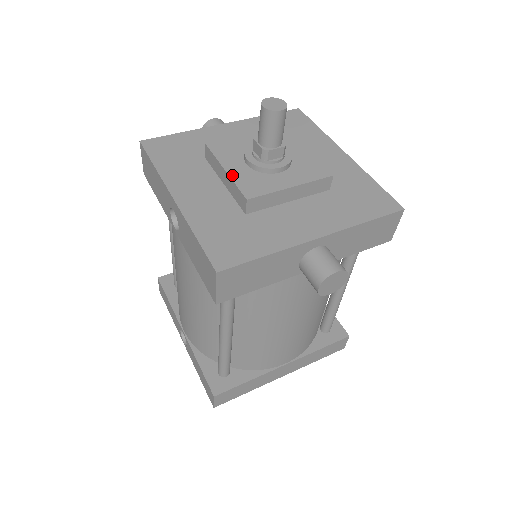
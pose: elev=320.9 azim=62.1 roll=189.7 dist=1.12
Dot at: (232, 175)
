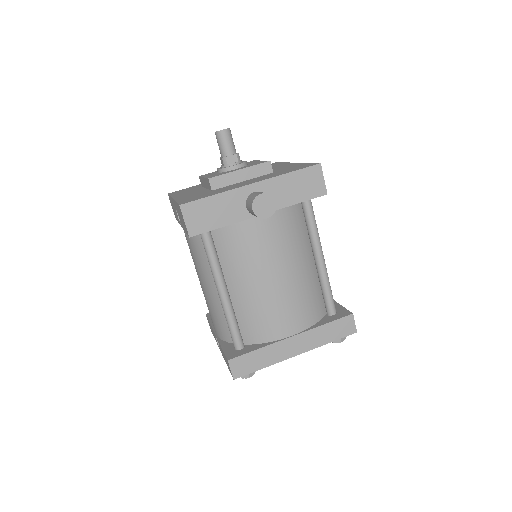
Dot at: occluded
